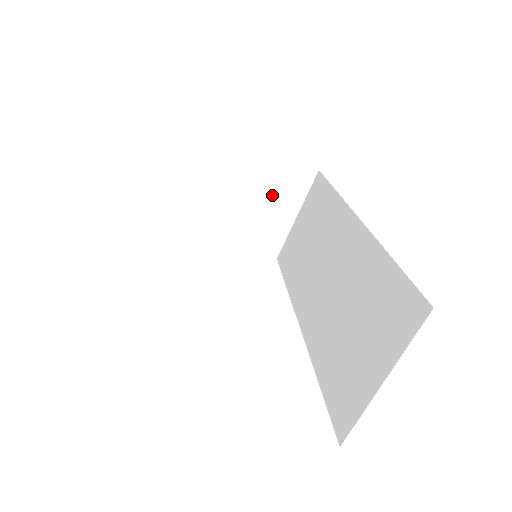
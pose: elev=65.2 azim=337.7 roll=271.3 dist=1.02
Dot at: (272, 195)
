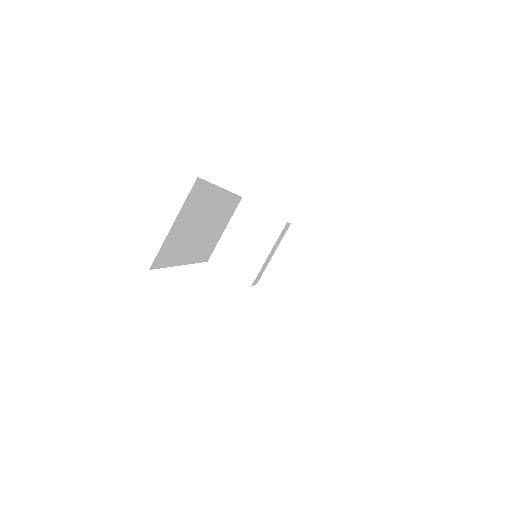
Dot at: (293, 256)
